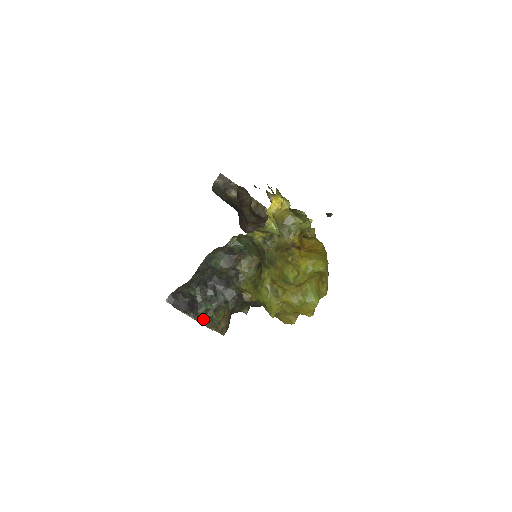
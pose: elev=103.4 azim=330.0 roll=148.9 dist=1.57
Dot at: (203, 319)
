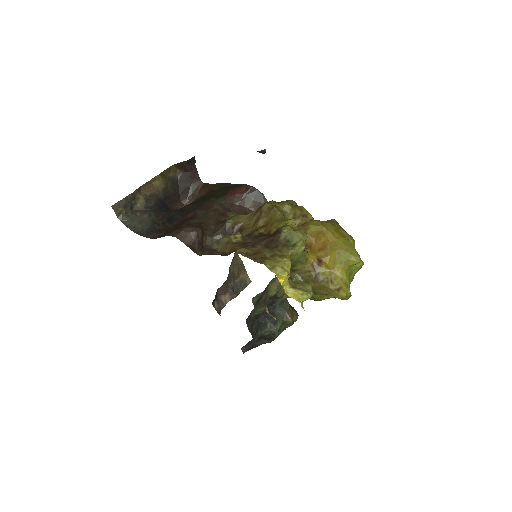
Dot at: (280, 332)
